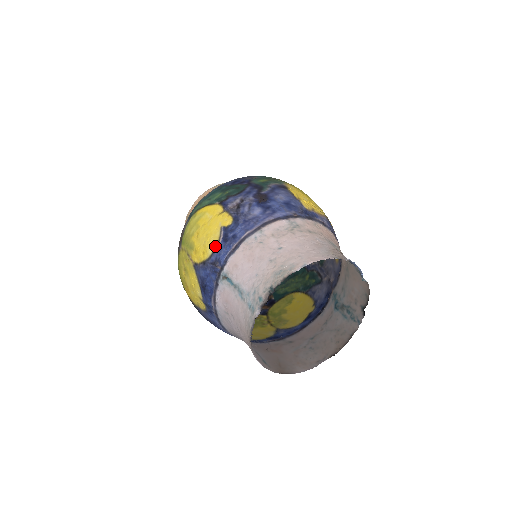
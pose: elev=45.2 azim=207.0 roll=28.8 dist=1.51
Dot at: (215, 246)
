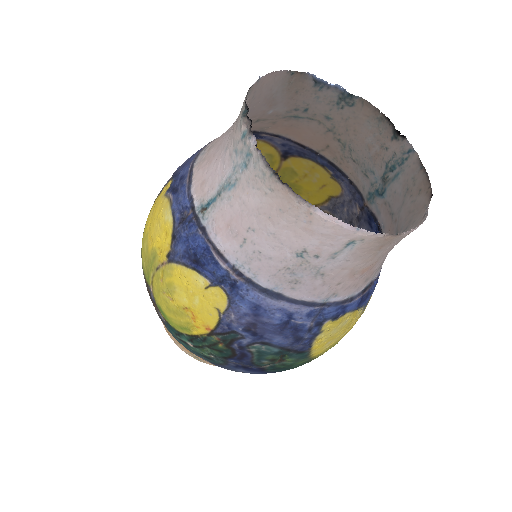
Dot at: (170, 207)
